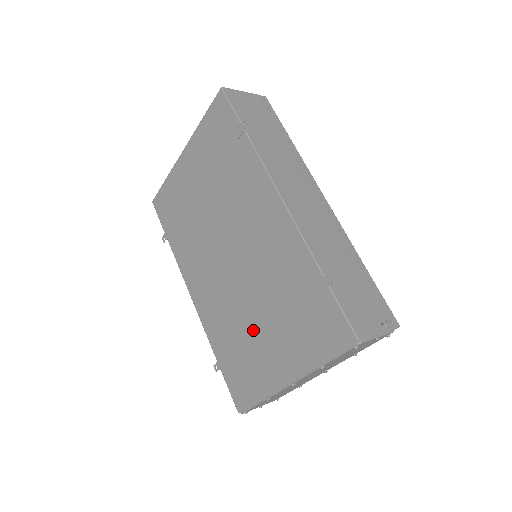
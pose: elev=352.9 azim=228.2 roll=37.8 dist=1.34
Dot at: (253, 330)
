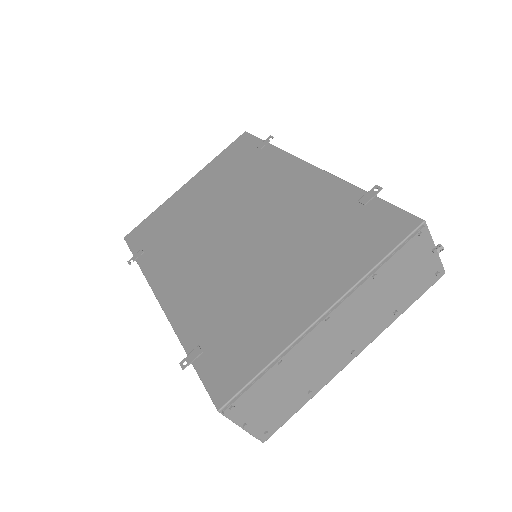
Dot at: (263, 285)
